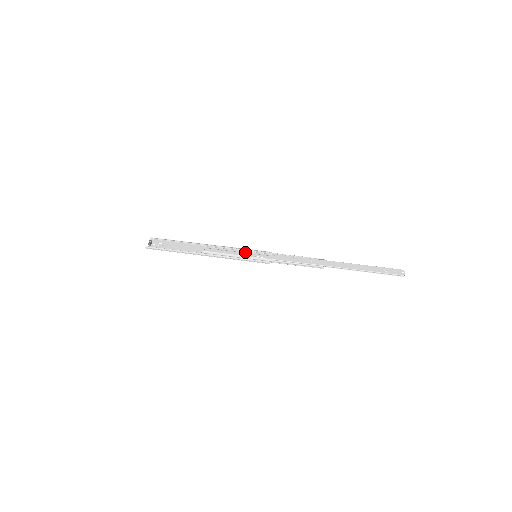
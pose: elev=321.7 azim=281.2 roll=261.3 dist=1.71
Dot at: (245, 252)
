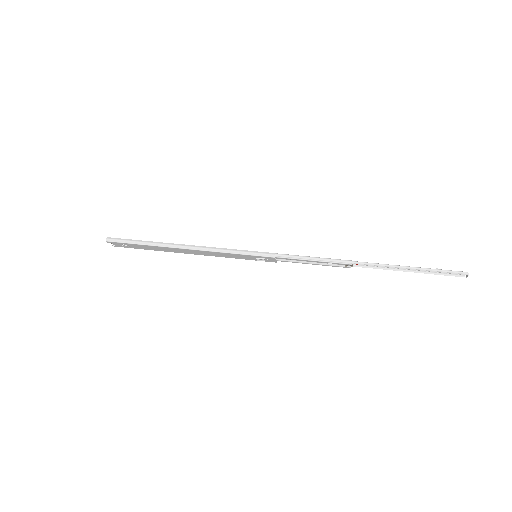
Dot at: occluded
